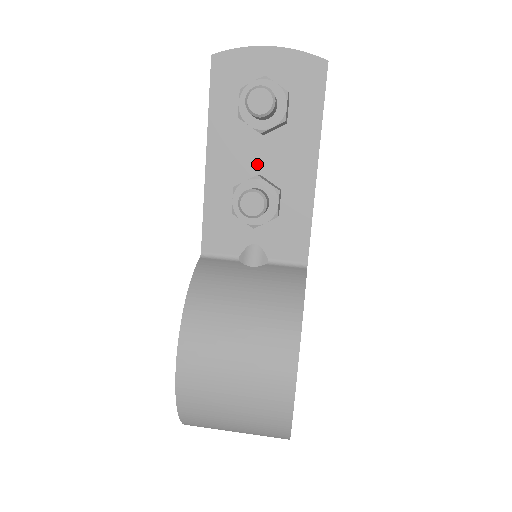
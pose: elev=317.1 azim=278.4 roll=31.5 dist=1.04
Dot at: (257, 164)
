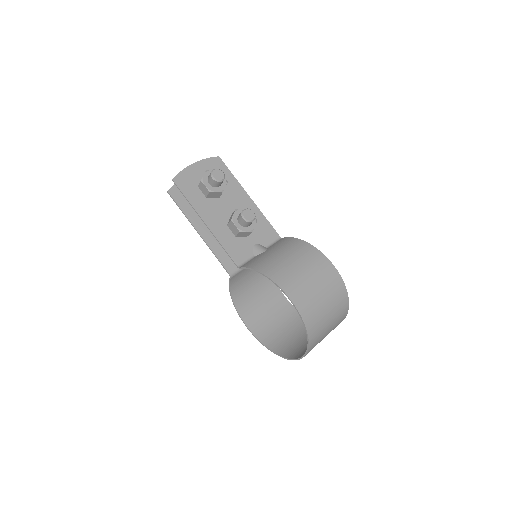
Dot at: (227, 211)
